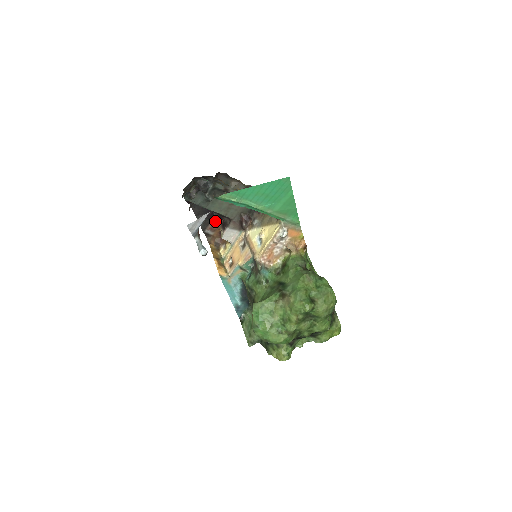
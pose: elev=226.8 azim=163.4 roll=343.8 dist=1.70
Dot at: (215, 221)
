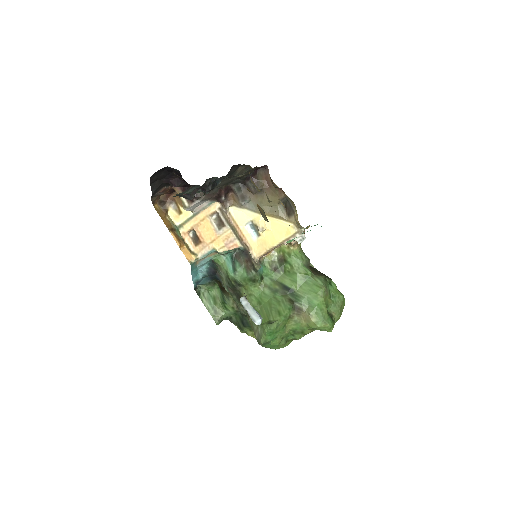
Dot at: occluded
